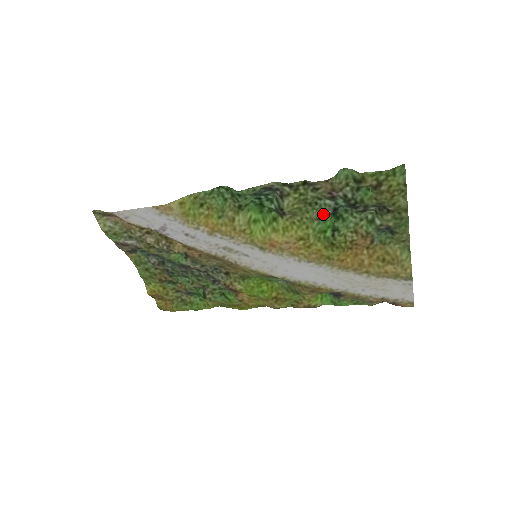
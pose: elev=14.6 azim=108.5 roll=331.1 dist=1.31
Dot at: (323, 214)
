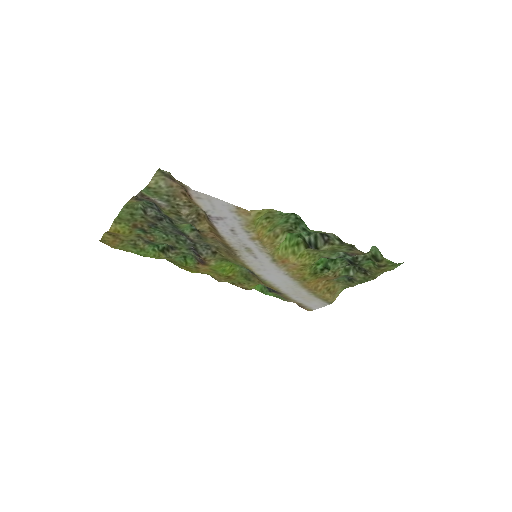
Dot at: (331, 258)
